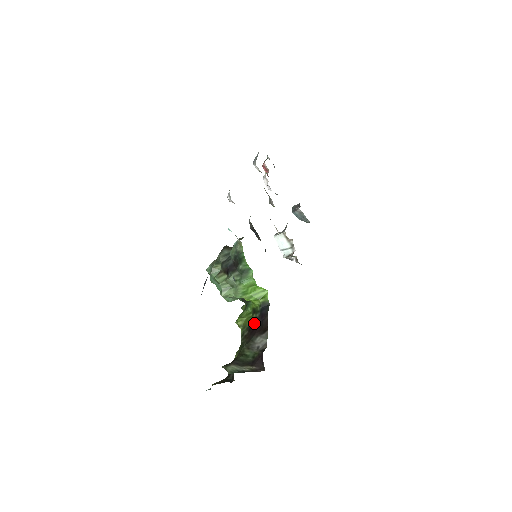
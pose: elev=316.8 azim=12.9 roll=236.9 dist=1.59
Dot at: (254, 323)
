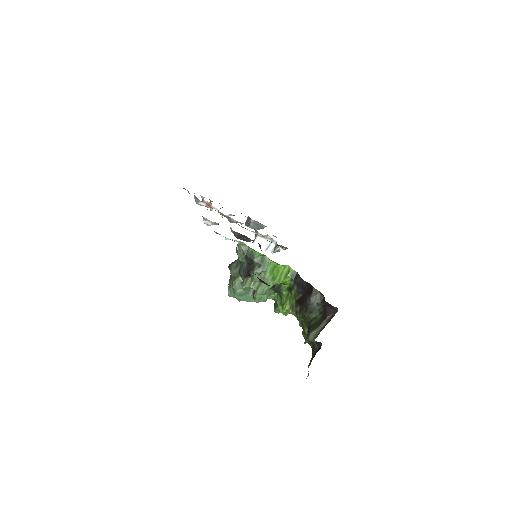
Dot at: (298, 296)
